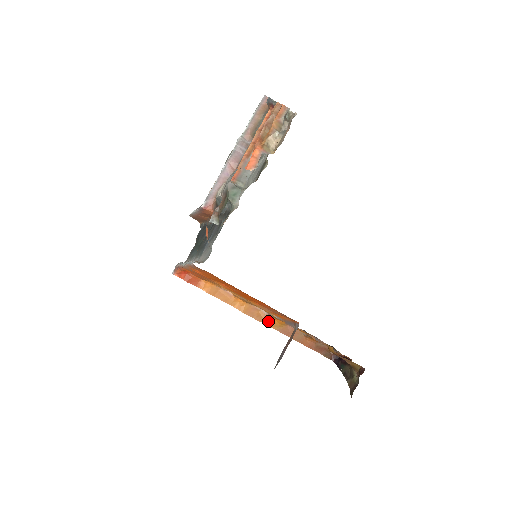
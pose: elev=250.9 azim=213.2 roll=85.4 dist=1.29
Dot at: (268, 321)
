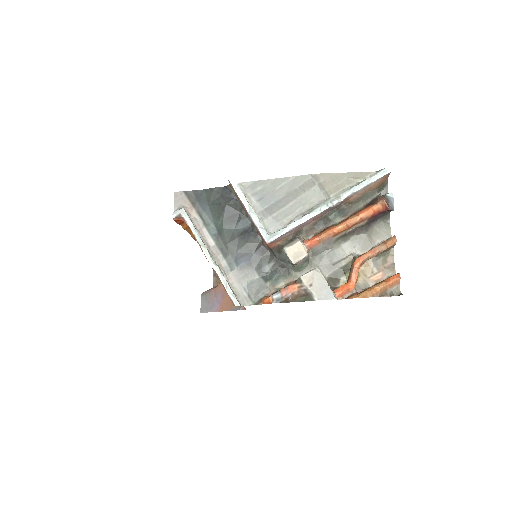
Dot at: occluded
